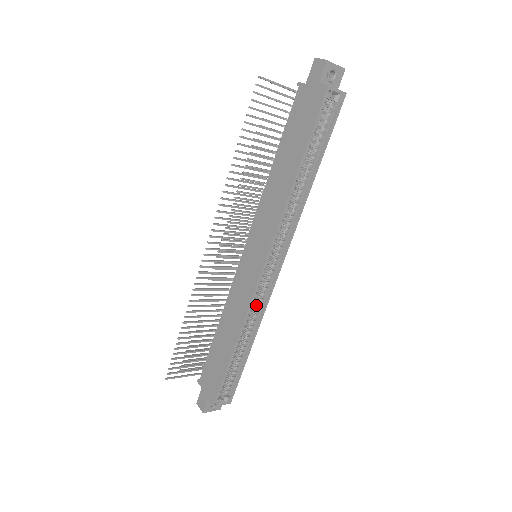
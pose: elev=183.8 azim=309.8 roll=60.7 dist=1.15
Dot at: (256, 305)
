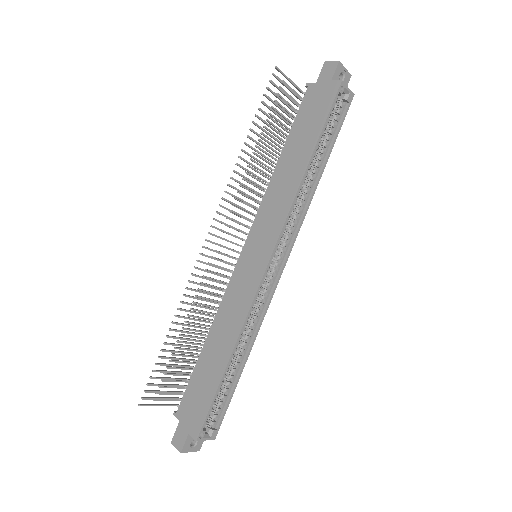
Dot at: (255, 310)
